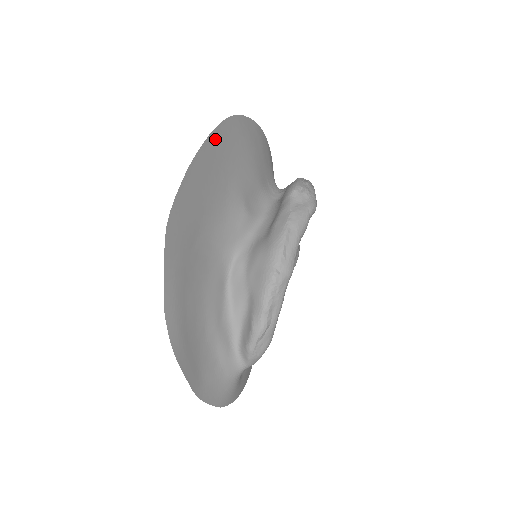
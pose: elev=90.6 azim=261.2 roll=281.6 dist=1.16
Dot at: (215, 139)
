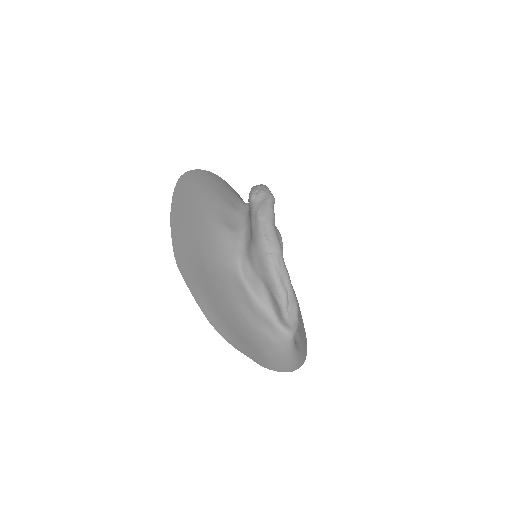
Dot at: (178, 196)
